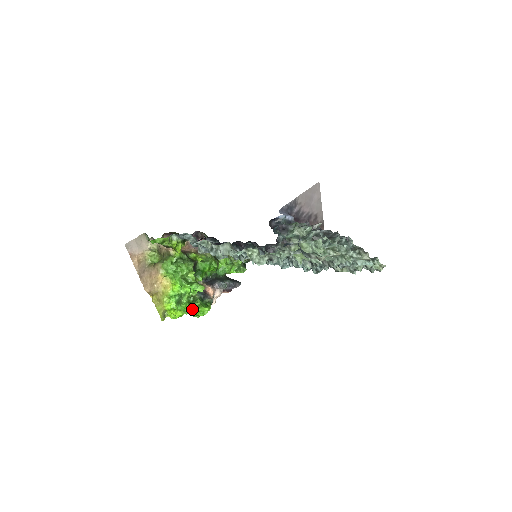
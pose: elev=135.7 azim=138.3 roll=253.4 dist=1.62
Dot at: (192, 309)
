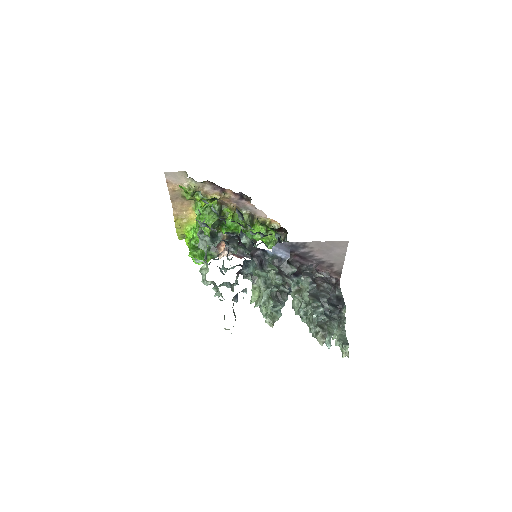
Dot at: (190, 254)
